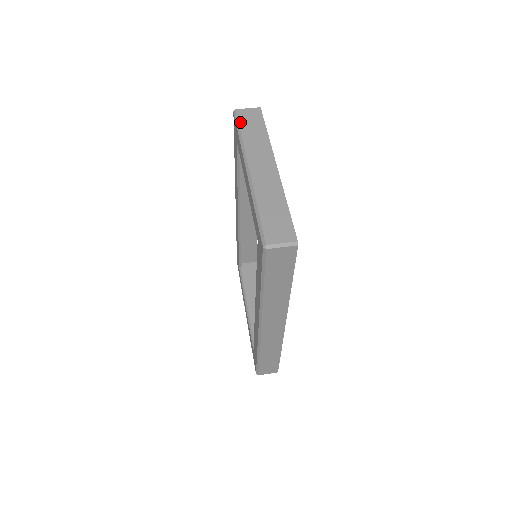
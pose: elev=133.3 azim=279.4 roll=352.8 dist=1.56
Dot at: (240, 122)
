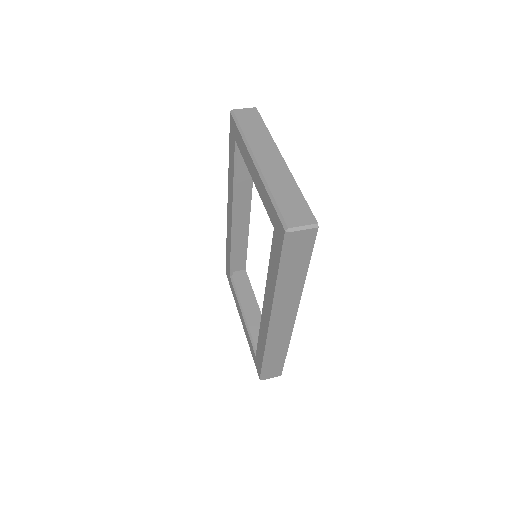
Dot at: (239, 120)
